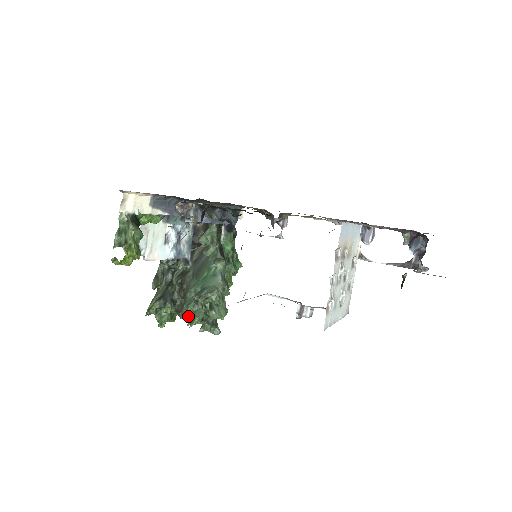
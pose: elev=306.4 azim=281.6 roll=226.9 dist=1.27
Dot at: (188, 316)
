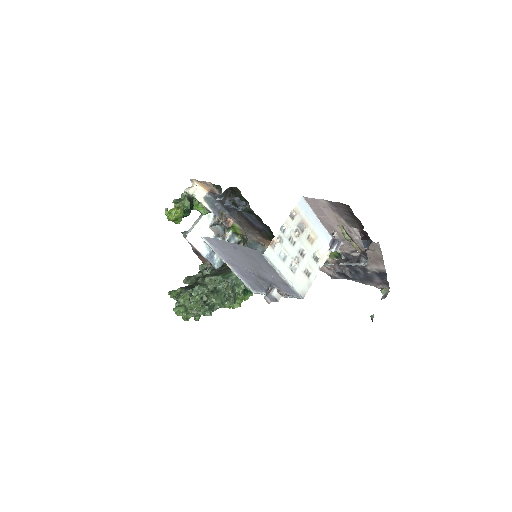
Dot at: (194, 293)
